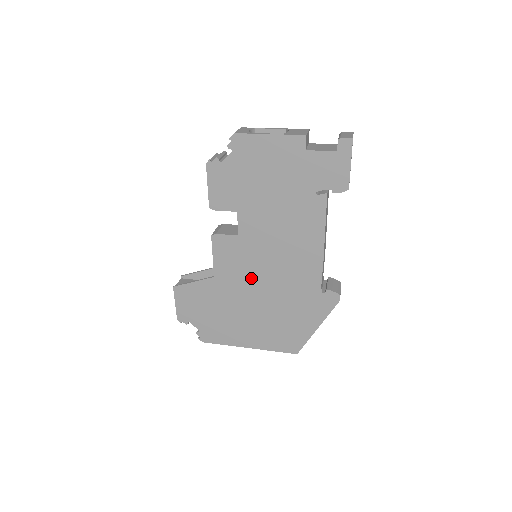
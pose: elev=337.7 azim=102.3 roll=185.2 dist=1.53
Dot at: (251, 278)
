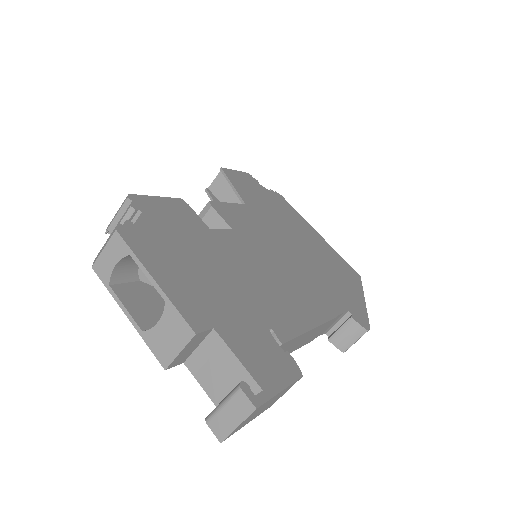
Dot at: occluded
